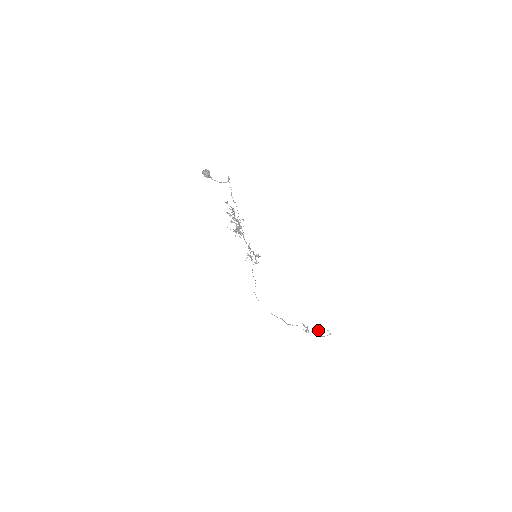
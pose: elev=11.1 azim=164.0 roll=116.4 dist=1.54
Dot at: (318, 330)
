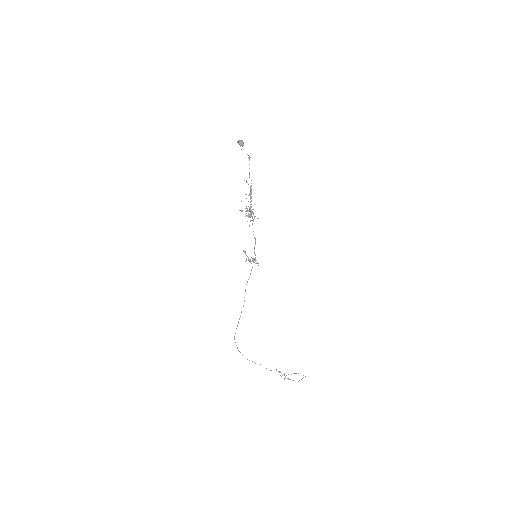
Dot at: (294, 373)
